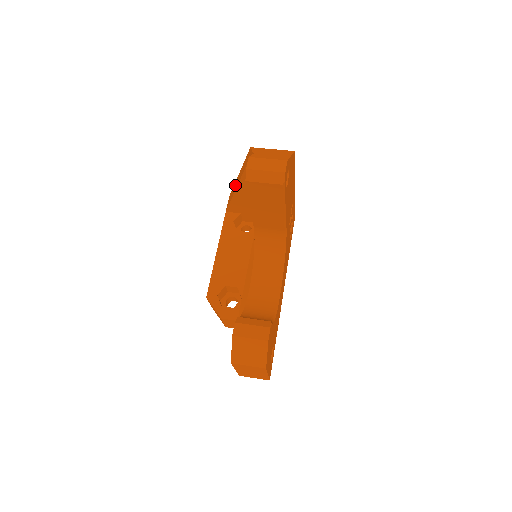
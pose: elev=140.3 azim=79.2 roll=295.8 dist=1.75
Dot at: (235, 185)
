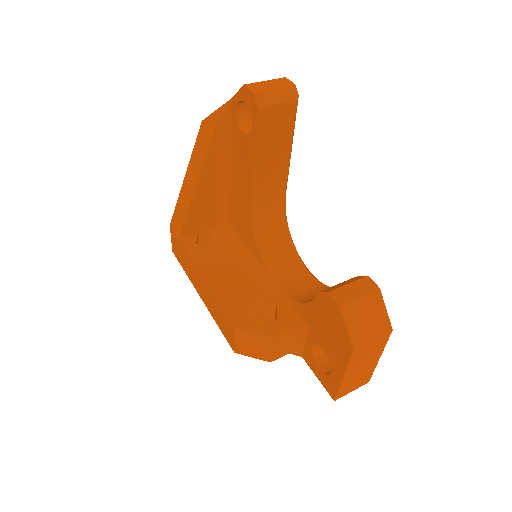
Dot at: (186, 191)
